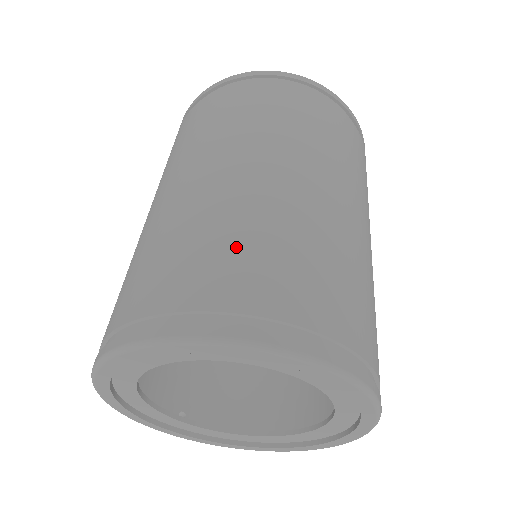
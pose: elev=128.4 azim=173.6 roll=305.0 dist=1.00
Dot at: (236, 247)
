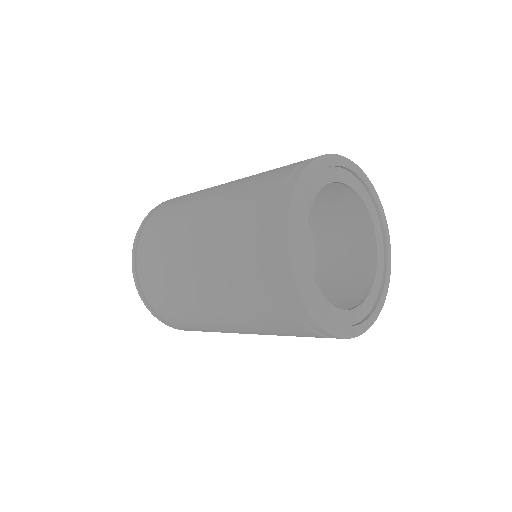
Dot at: (263, 176)
